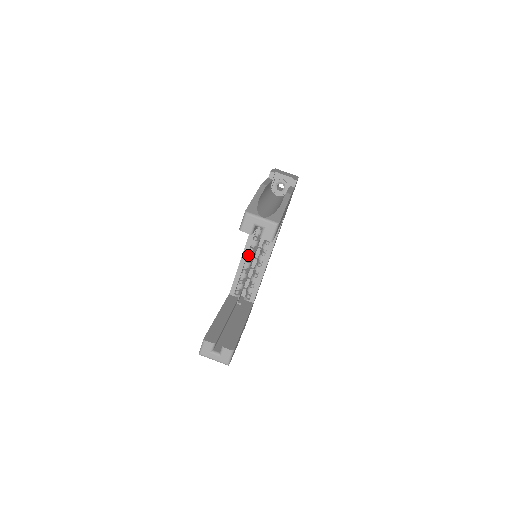
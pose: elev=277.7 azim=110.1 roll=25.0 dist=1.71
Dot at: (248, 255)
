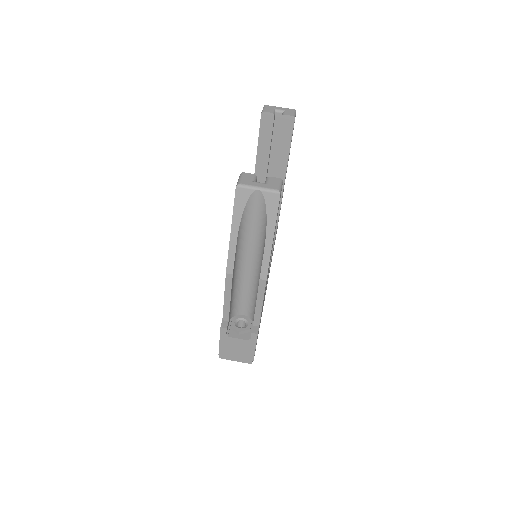
Dot at: occluded
